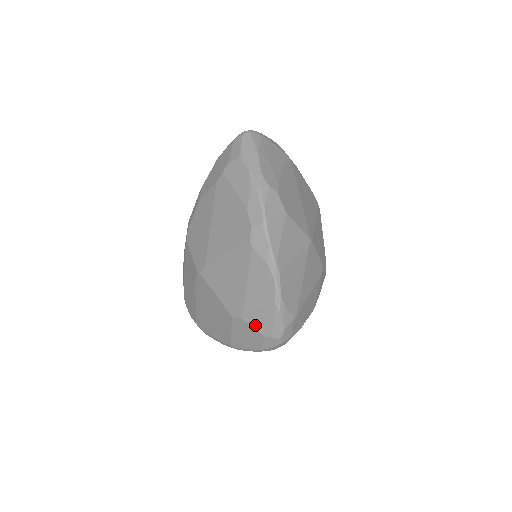
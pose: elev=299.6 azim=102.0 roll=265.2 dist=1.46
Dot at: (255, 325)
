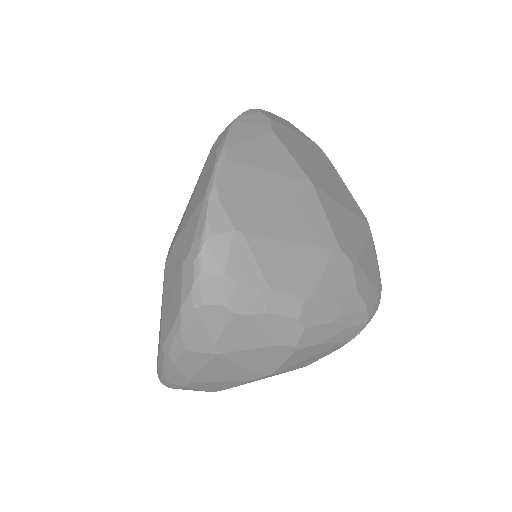
Dot at: (179, 251)
